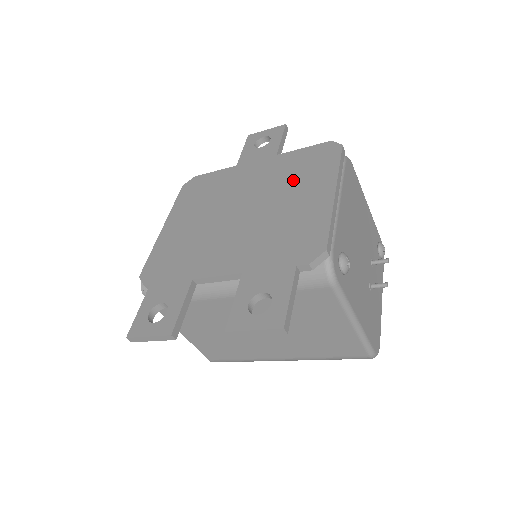
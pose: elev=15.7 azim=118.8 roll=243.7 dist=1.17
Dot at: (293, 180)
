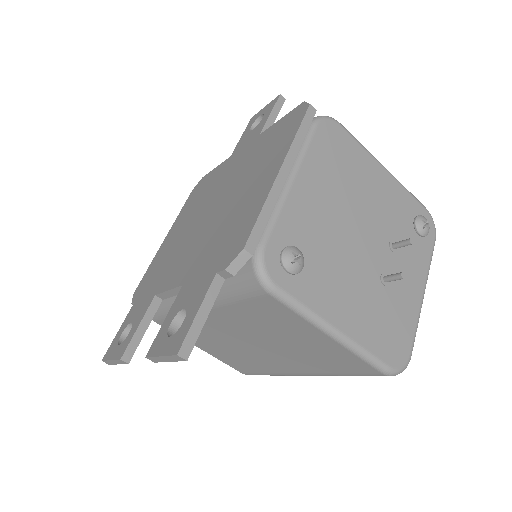
Dot at: (257, 162)
